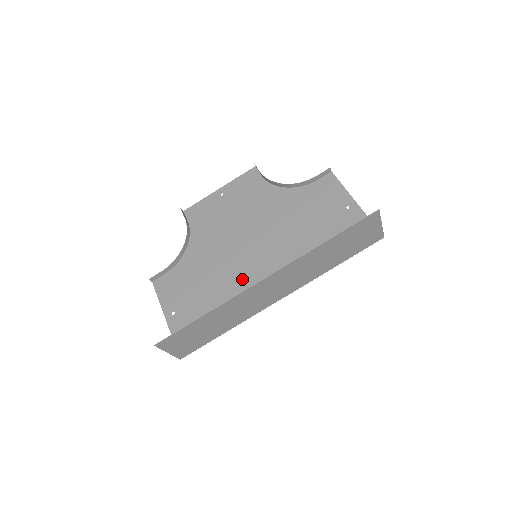
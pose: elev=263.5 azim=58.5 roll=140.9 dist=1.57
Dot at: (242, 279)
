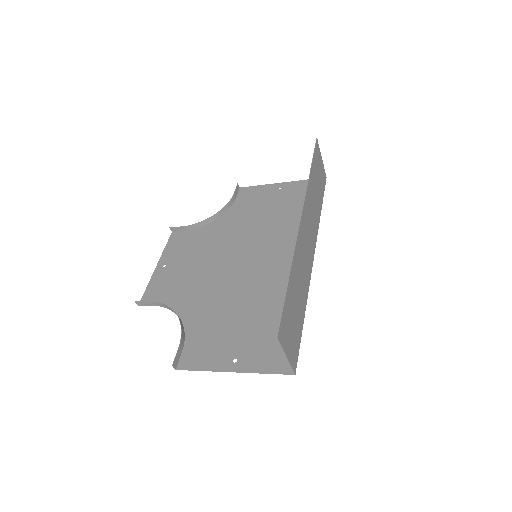
Dot at: (264, 280)
